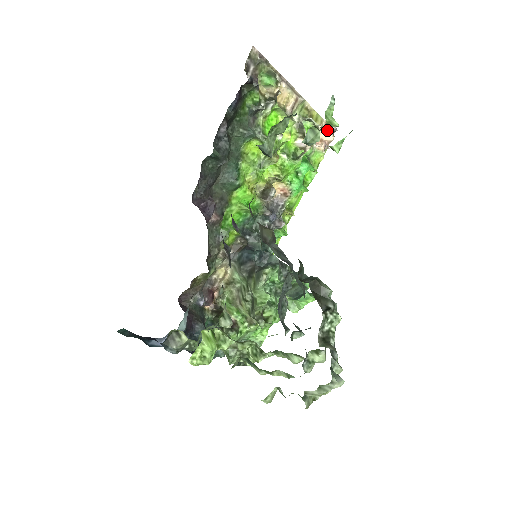
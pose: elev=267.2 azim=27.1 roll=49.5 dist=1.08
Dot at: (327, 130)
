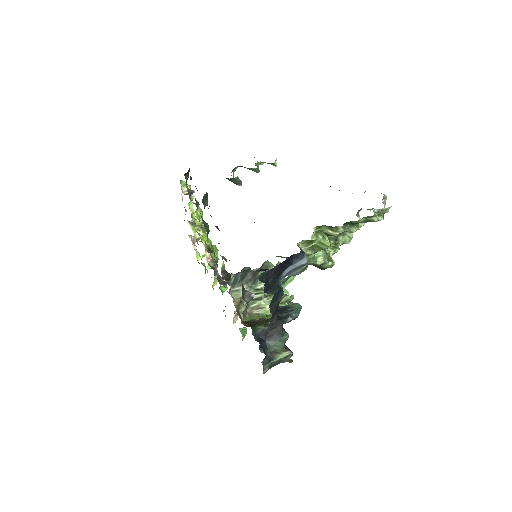
Dot at: (192, 241)
